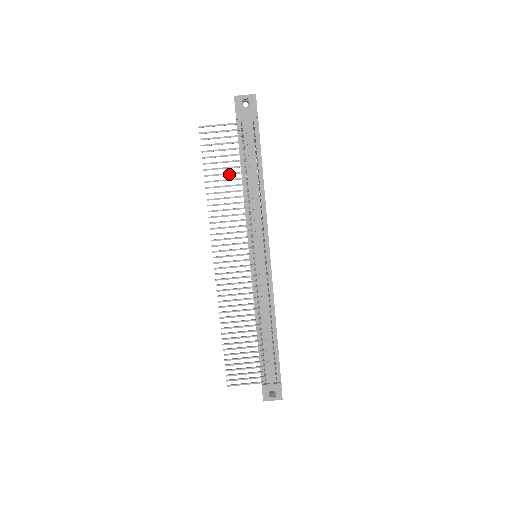
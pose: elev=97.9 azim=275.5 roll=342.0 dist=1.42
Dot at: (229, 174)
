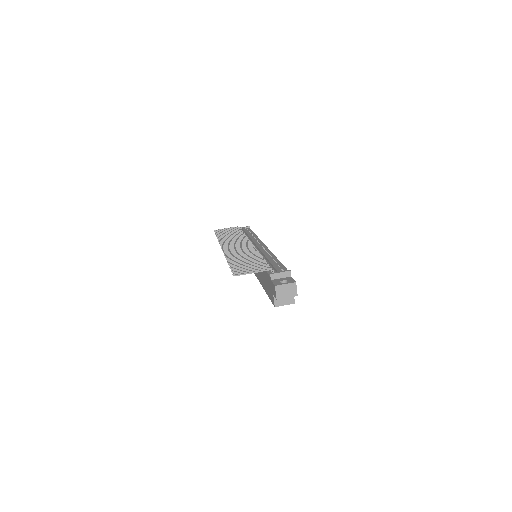
Dot at: (232, 233)
